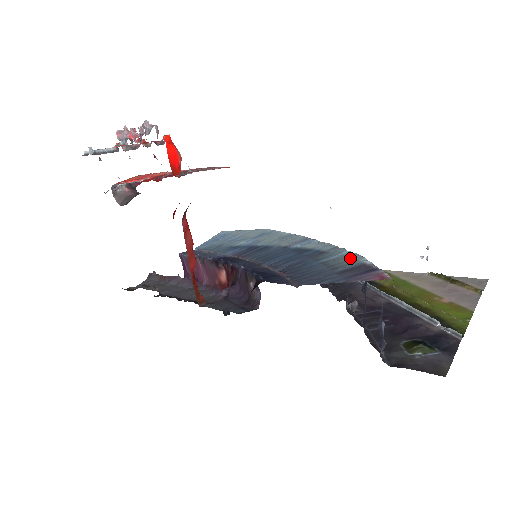
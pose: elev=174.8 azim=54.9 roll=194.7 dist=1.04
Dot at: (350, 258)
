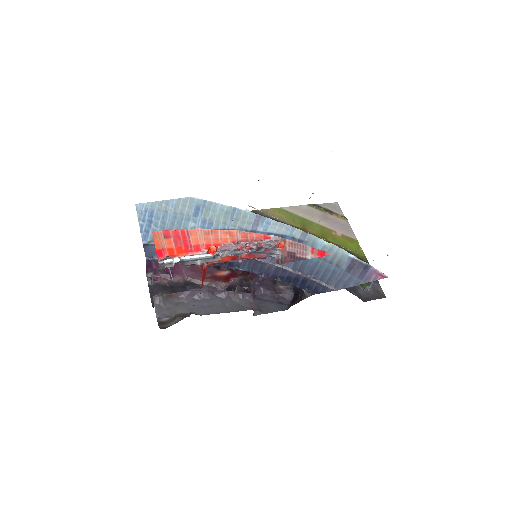
Dot at: (335, 251)
